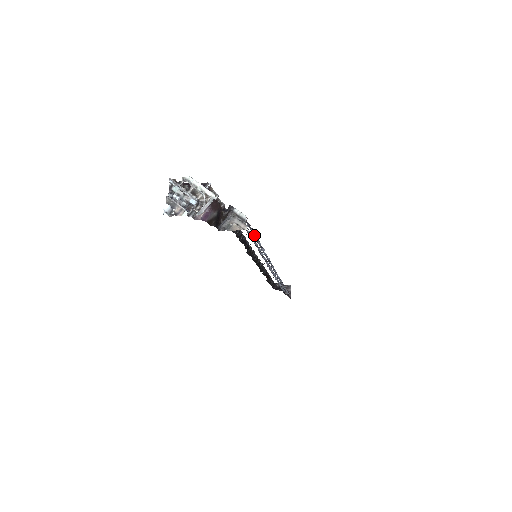
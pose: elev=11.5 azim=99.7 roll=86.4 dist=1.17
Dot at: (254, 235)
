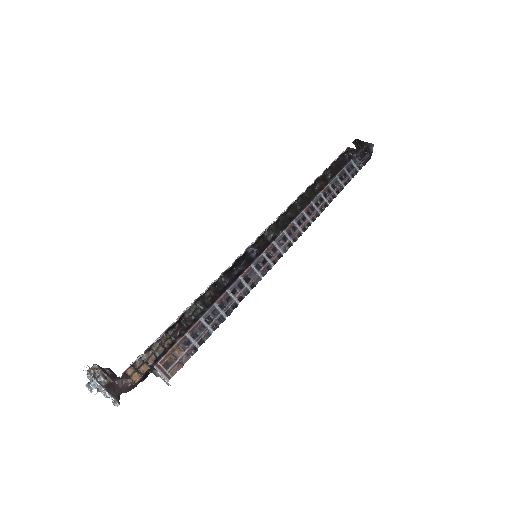
Dot at: (208, 330)
